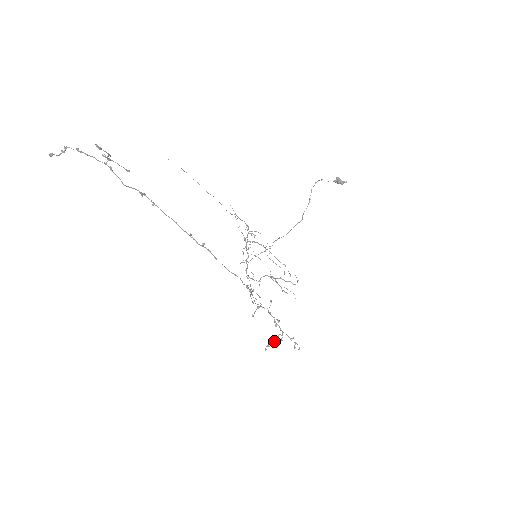
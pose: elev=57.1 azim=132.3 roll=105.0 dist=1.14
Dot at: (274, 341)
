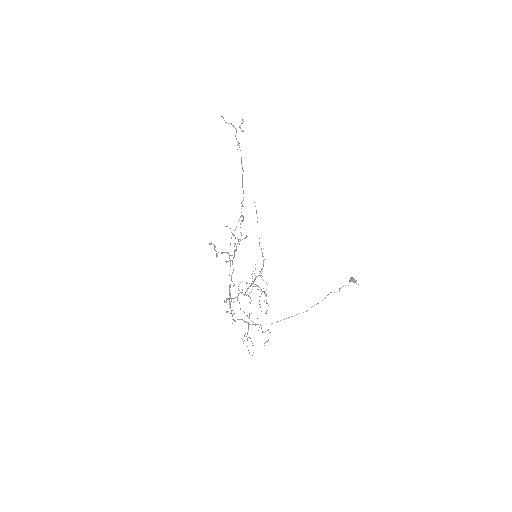
Dot at: (222, 252)
